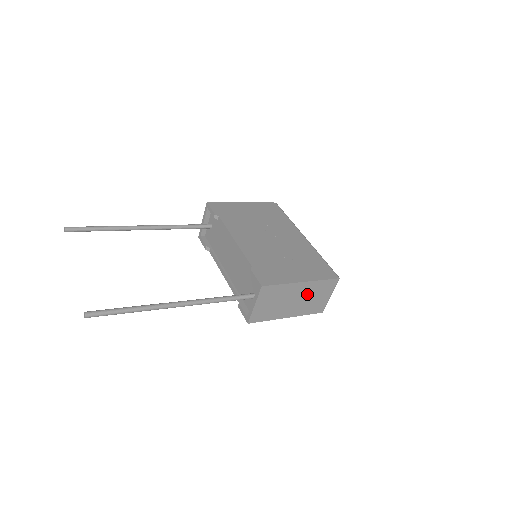
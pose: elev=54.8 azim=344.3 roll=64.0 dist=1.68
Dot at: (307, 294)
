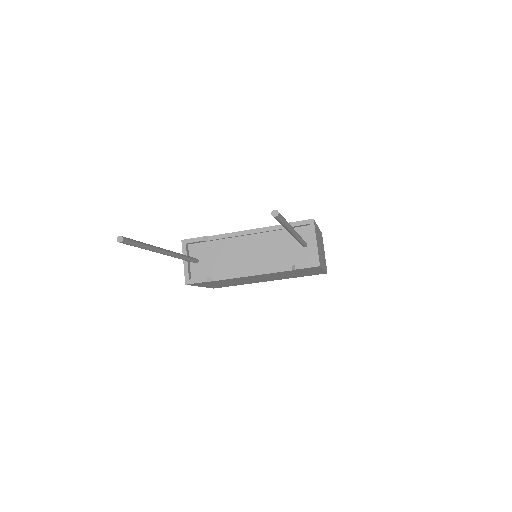
Dot at: (321, 244)
